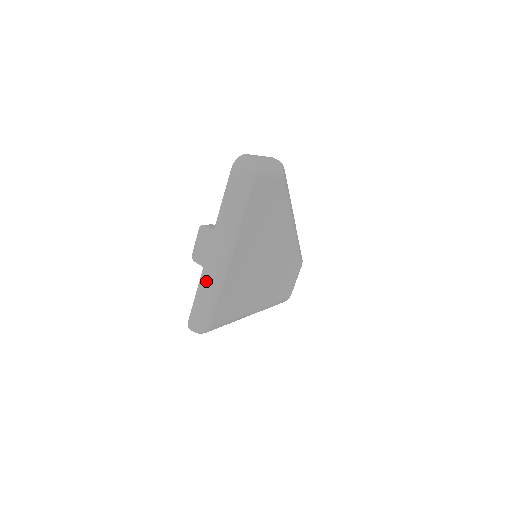
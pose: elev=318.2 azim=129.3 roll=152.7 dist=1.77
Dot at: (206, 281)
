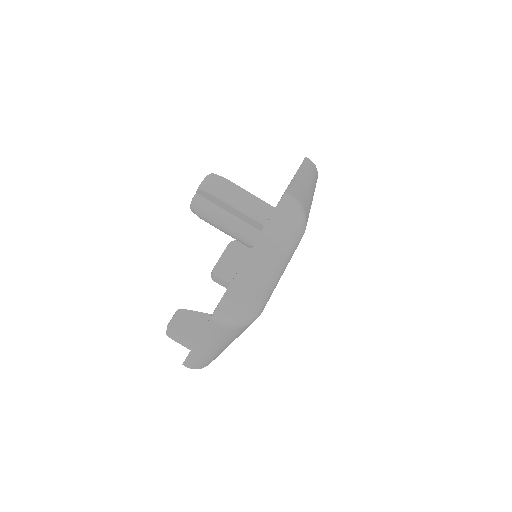
Dot at: (197, 360)
